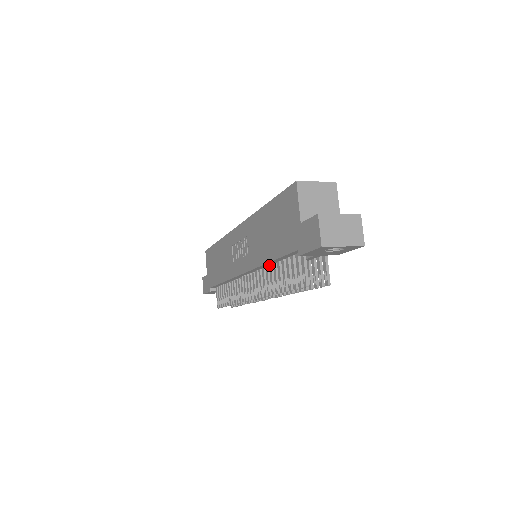
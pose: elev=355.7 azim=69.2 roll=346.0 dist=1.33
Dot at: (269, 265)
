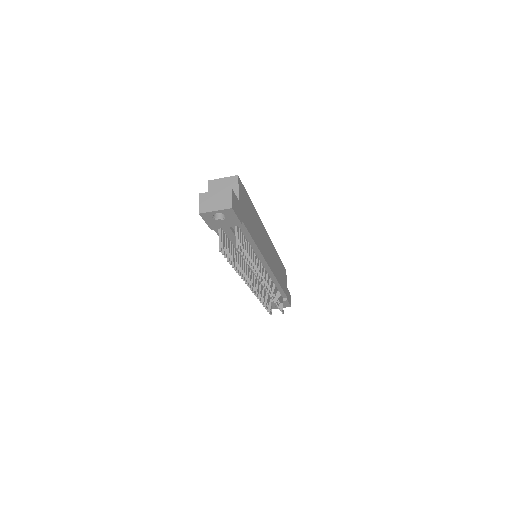
Dot at: (236, 252)
